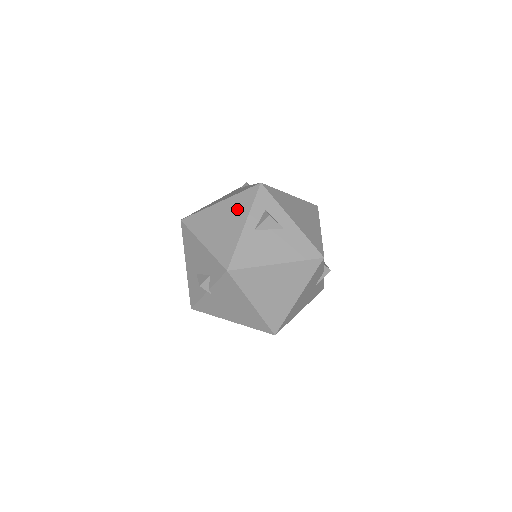
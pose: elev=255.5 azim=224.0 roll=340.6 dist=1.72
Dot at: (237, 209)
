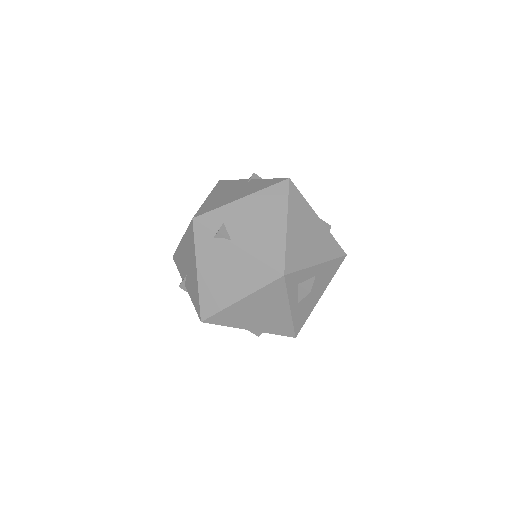
Dot at: (271, 301)
